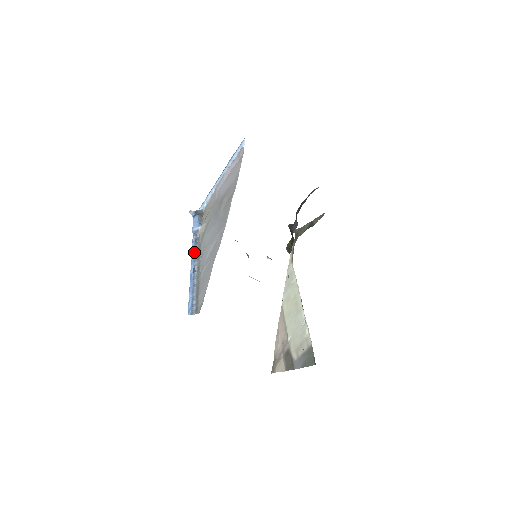
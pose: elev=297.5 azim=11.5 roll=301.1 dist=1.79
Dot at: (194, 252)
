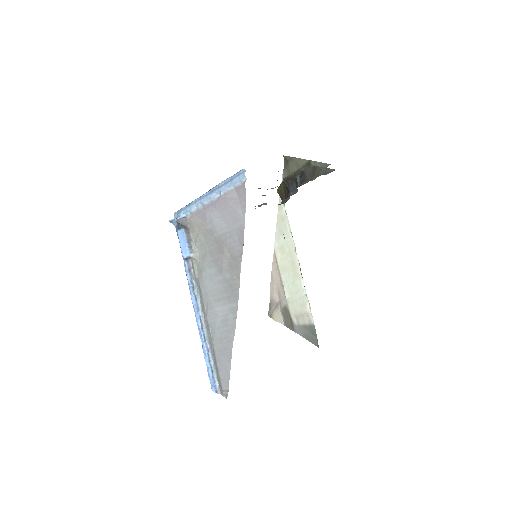
Dot at: (194, 294)
